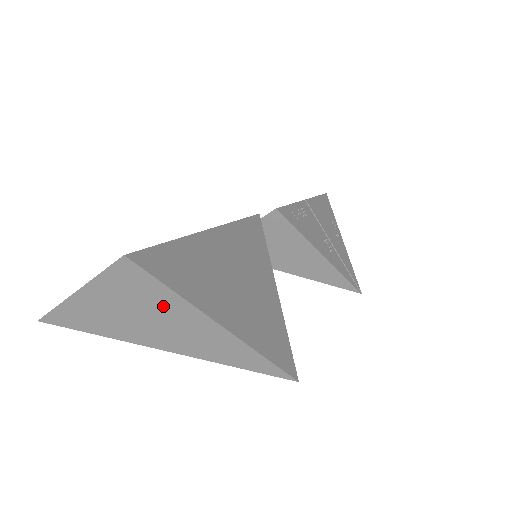
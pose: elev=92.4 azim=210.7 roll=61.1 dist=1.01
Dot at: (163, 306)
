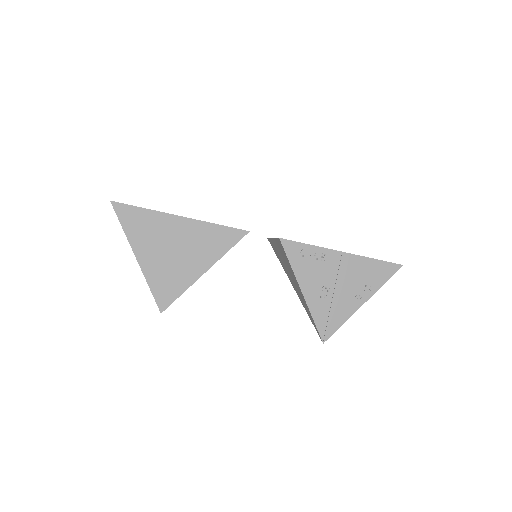
Dot at: occluded
